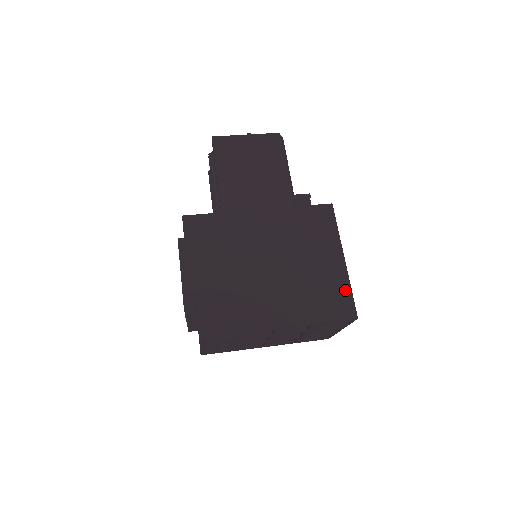
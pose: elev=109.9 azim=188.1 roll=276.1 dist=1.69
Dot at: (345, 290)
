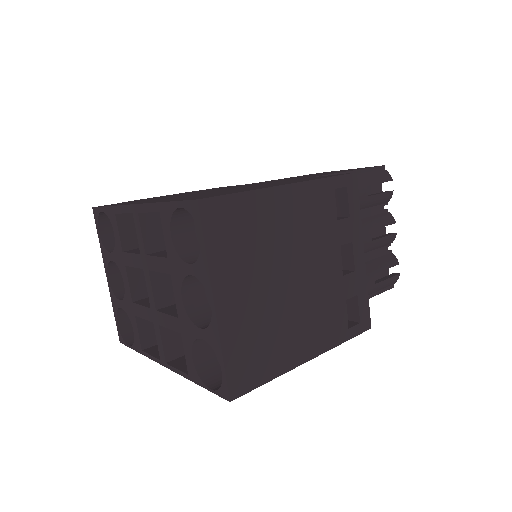
Dot at: occluded
